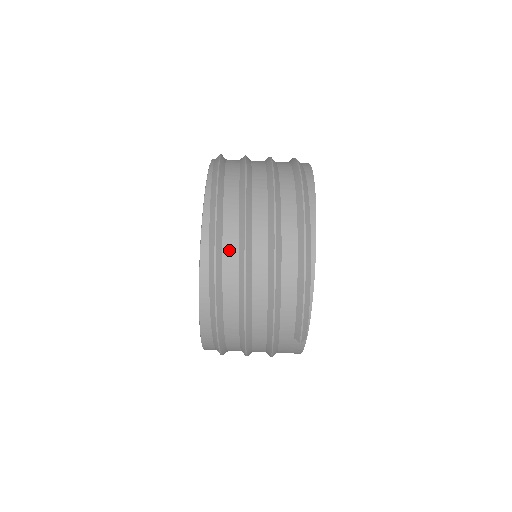
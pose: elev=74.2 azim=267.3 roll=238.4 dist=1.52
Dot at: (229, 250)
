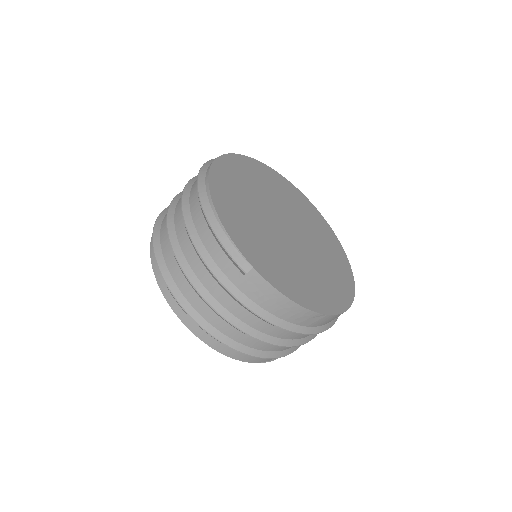
Dot at: (163, 237)
